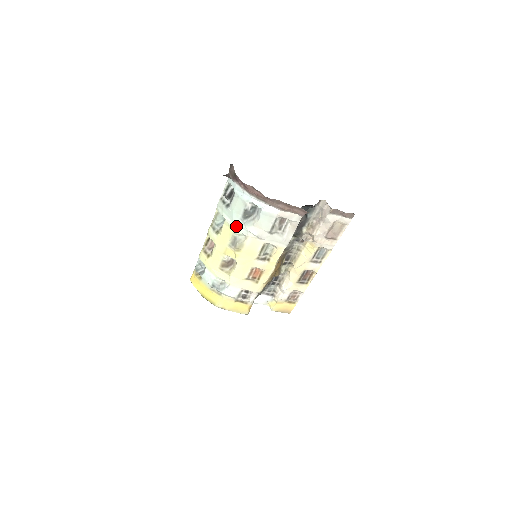
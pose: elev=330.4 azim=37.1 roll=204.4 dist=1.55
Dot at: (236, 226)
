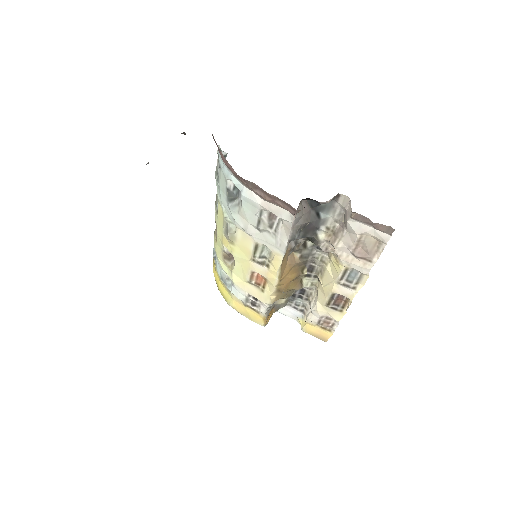
Dot at: (225, 209)
